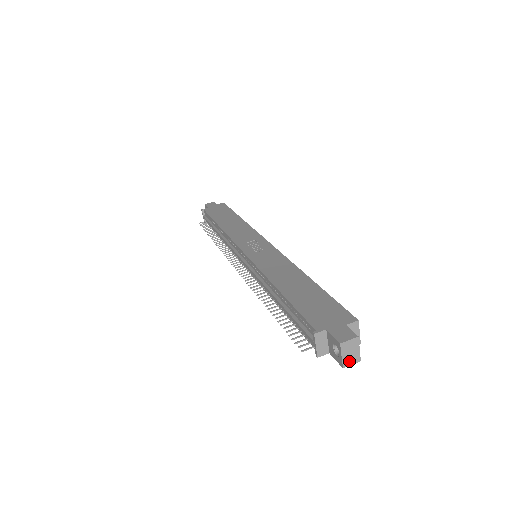
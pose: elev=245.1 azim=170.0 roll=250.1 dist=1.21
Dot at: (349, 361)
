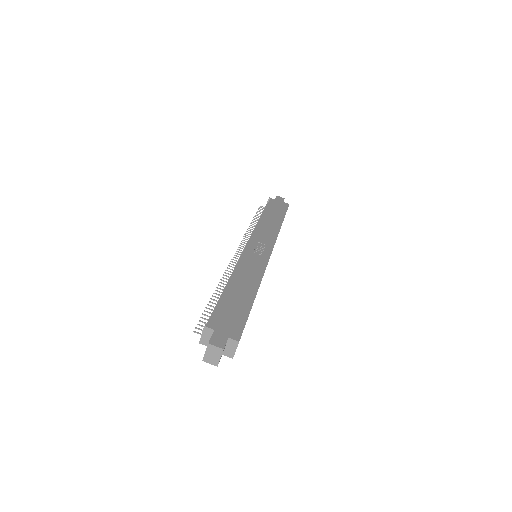
Dot at: (209, 360)
